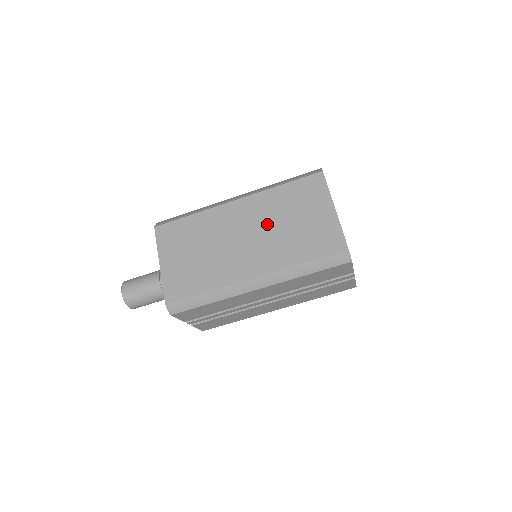
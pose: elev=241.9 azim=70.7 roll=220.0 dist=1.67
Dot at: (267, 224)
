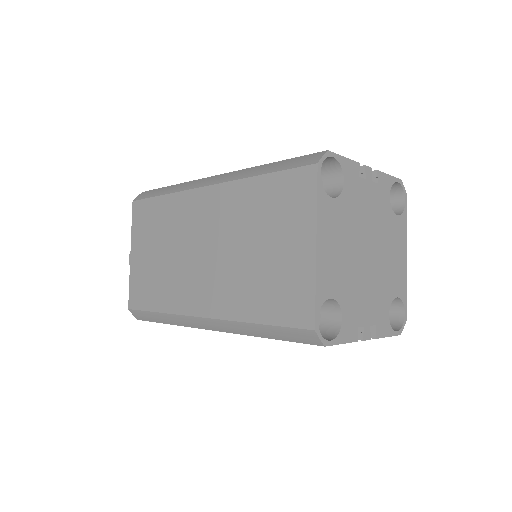
Dot at: (229, 240)
